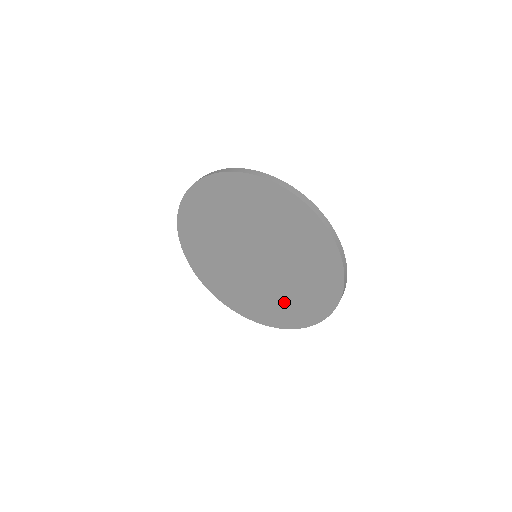
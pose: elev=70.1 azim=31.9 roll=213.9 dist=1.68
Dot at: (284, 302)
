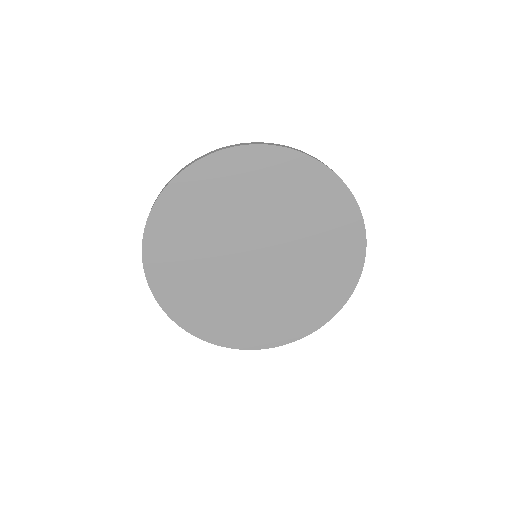
Dot at: (303, 297)
